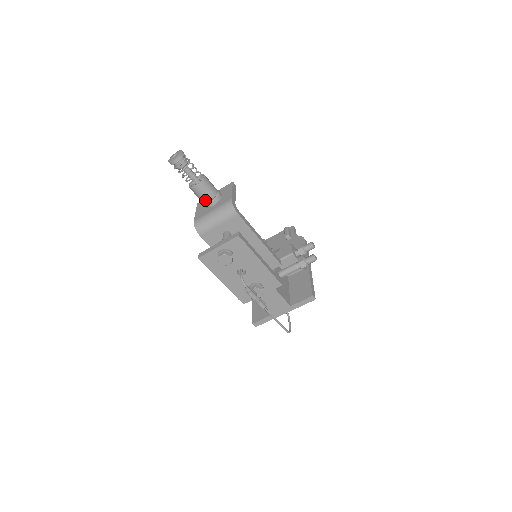
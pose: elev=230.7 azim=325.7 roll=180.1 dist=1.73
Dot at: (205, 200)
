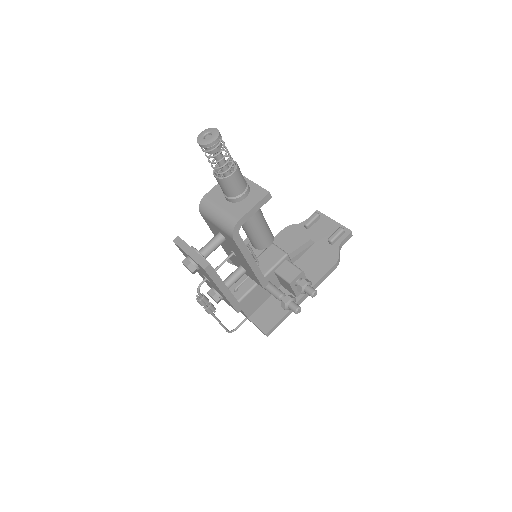
Dot at: (223, 191)
